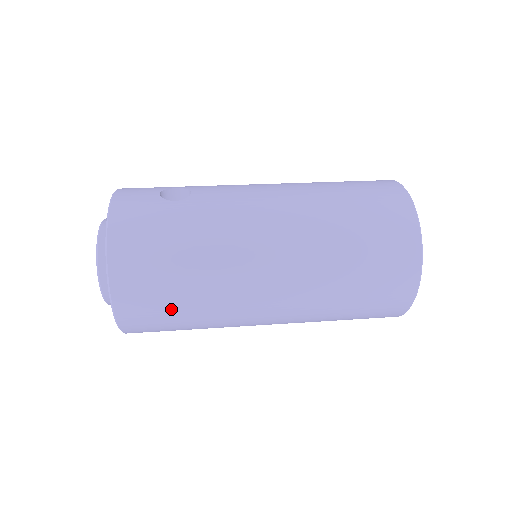
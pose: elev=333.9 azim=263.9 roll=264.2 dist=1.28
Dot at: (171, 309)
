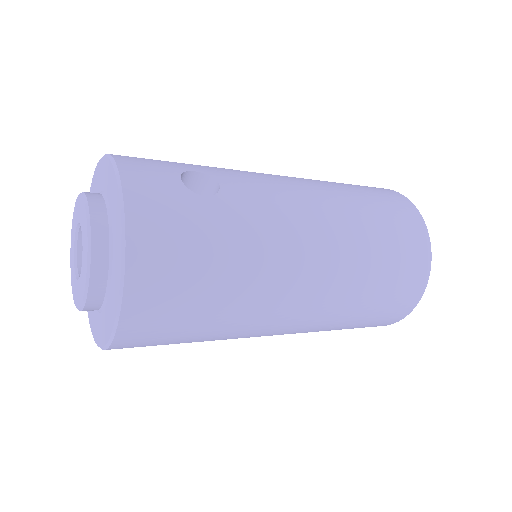
Dot at: (185, 332)
